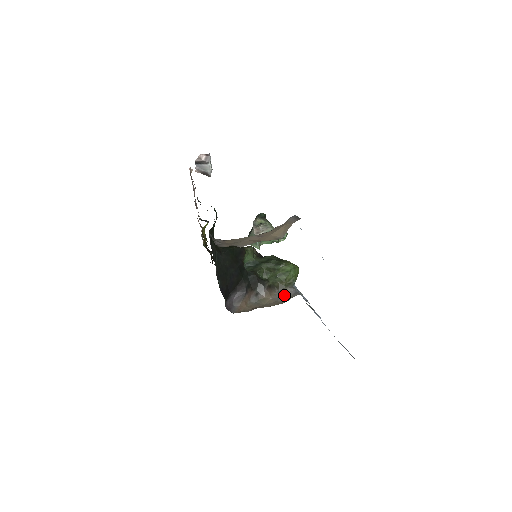
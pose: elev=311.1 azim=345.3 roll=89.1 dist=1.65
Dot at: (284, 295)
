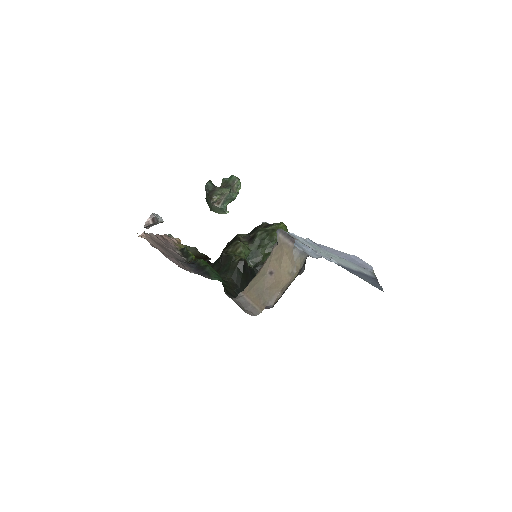
Dot at: occluded
